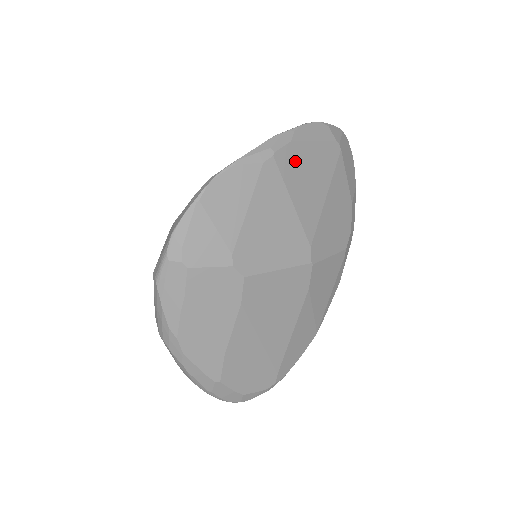
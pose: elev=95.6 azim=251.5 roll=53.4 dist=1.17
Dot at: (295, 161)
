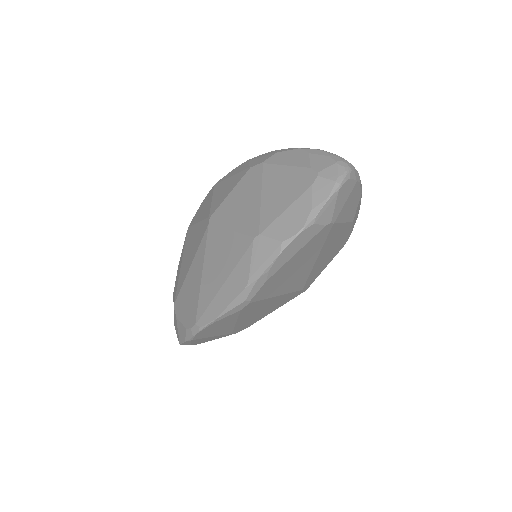
Dot at: (275, 282)
